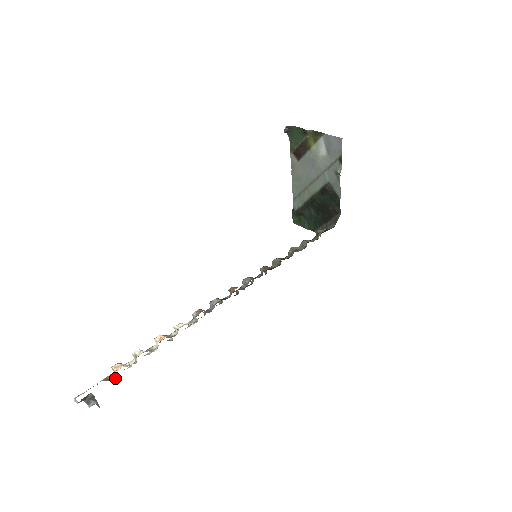
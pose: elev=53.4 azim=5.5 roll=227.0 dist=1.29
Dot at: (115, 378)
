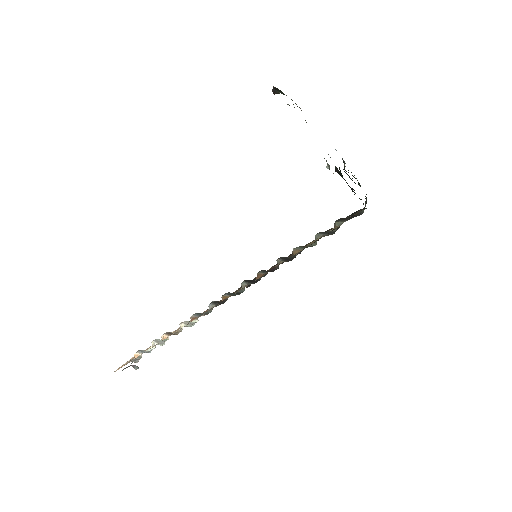
Dot at: (138, 361)
